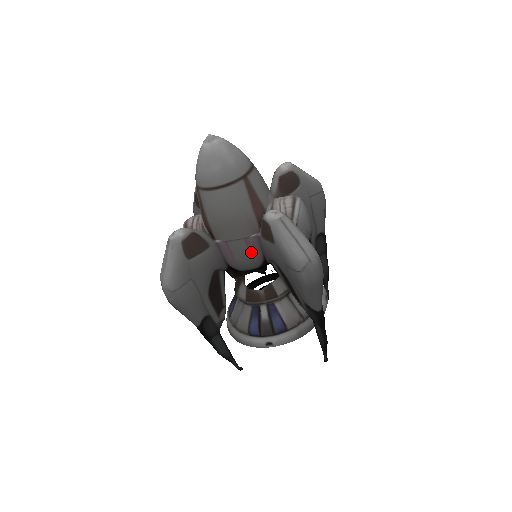
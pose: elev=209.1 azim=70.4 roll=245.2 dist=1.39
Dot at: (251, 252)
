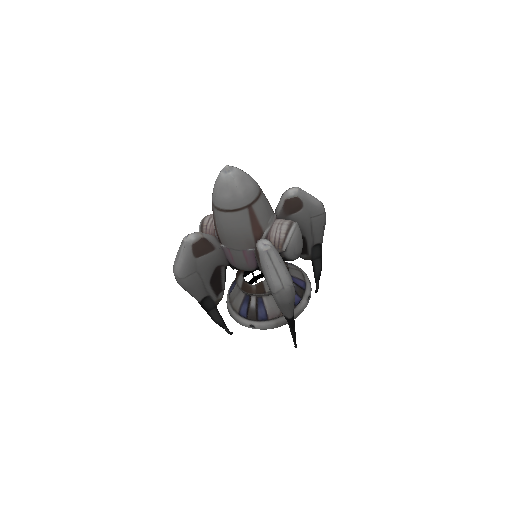
Dot at: (247, 260)
